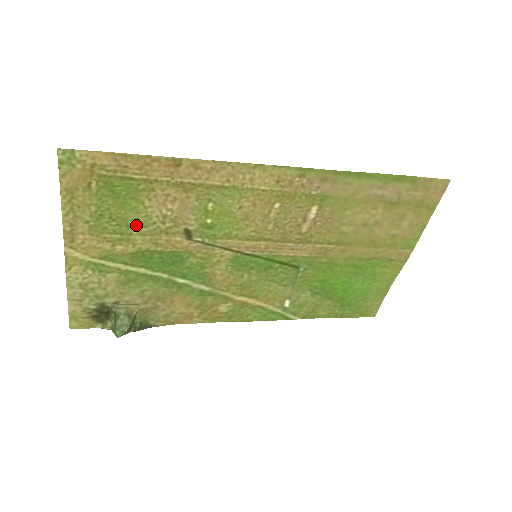
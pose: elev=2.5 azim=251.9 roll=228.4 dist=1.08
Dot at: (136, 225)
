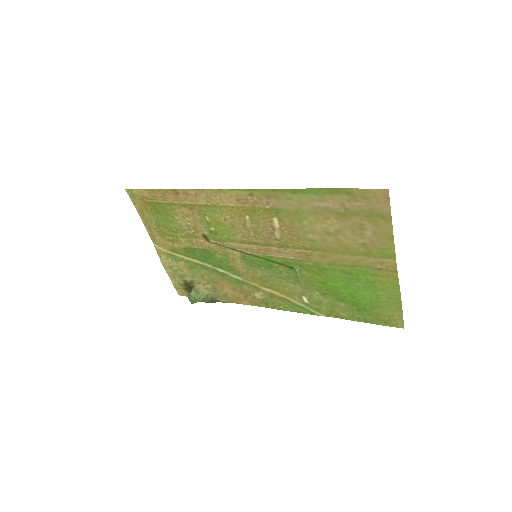
Dot at: (177, 231)
